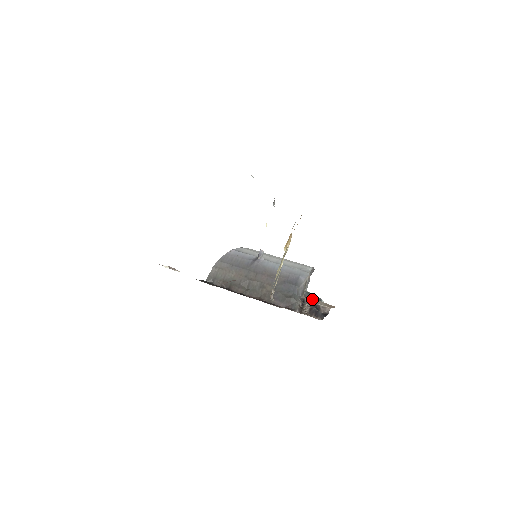
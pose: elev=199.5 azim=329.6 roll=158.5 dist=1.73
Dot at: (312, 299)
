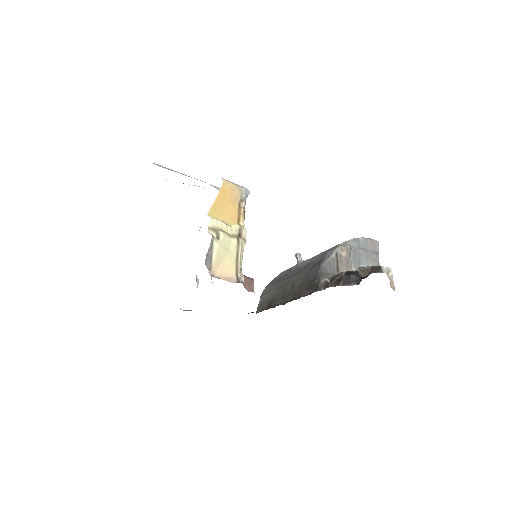
Dot at: occluded
